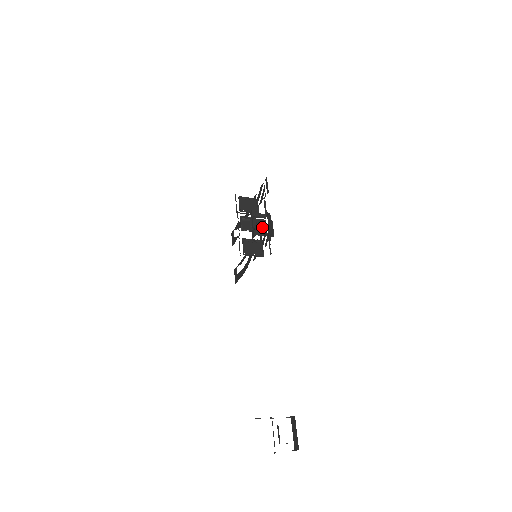
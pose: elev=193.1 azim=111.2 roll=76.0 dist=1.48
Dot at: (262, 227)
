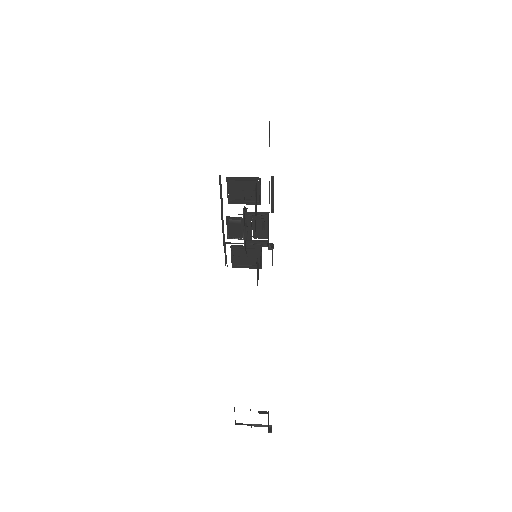
Dot at: (265, 222)
